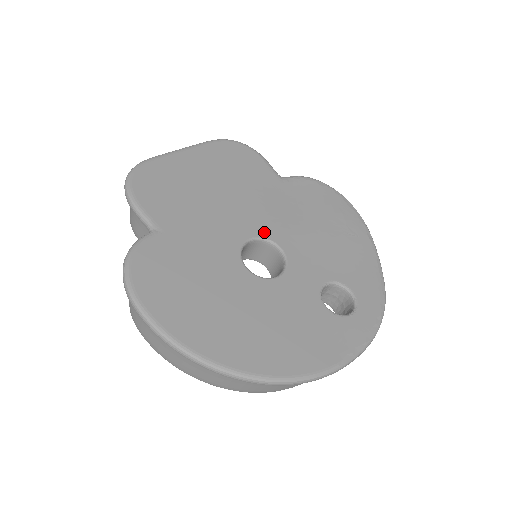
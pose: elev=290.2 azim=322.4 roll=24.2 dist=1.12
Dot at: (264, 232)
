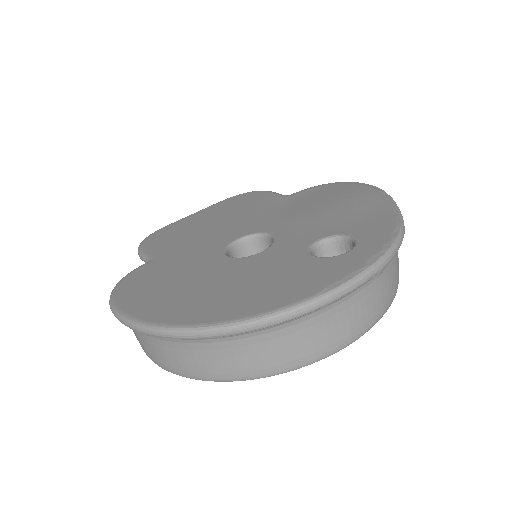
Dot at: (255, 230)
